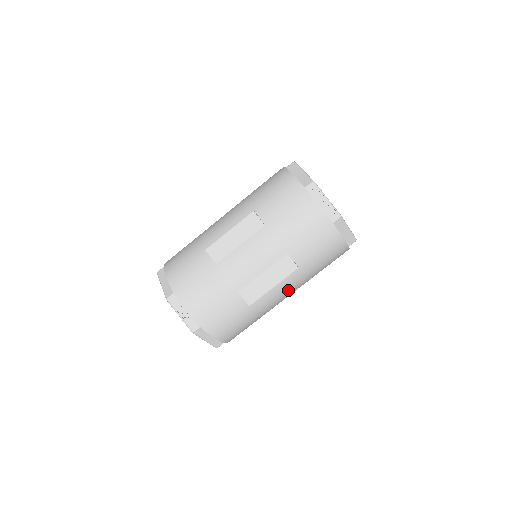
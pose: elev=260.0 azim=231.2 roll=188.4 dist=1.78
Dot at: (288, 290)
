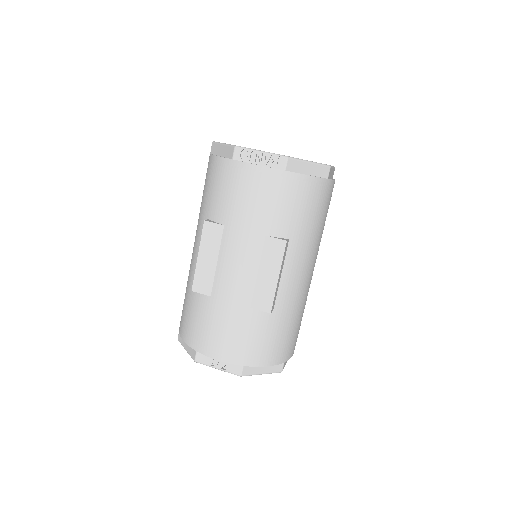
Dot at: (302, 268)
